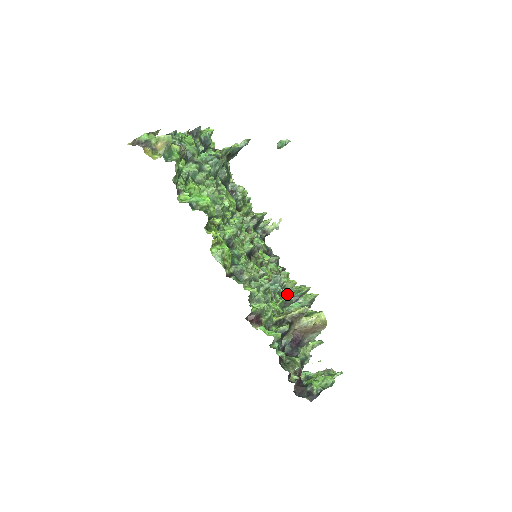
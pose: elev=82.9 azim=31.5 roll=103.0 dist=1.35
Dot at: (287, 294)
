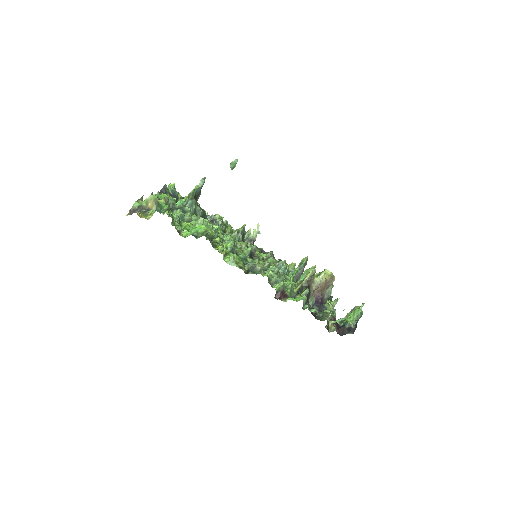
Dot at: occluded
